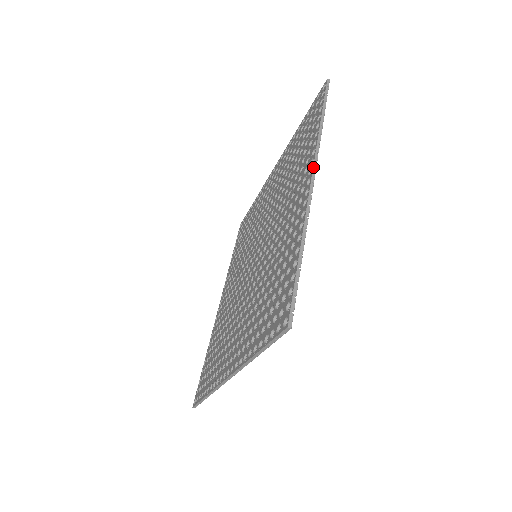
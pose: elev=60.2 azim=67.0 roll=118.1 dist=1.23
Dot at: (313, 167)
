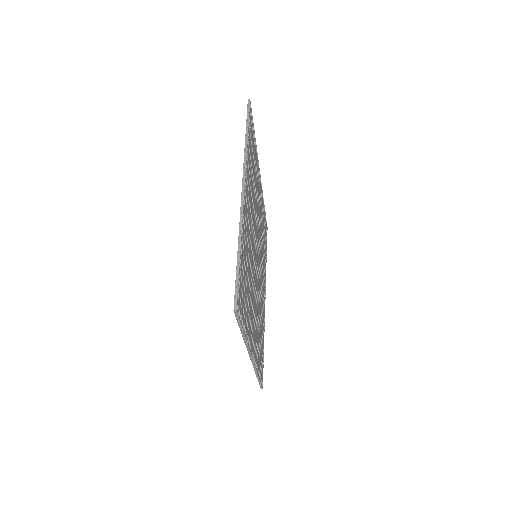
Dot at: (249, 356)
